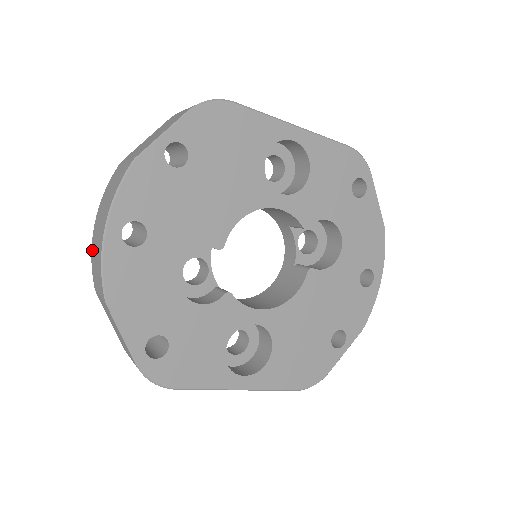
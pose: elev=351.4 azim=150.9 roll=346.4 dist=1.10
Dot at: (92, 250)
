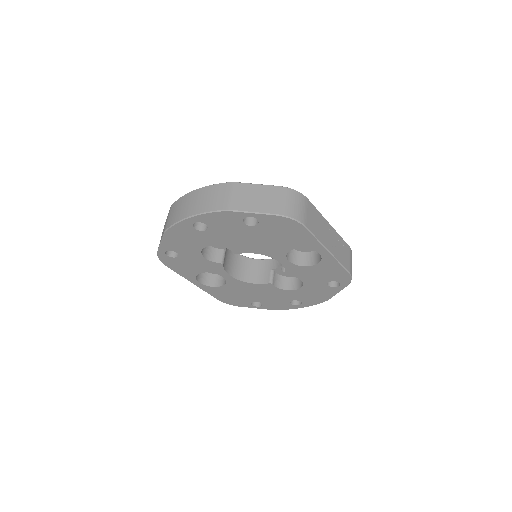
Dot at: (183, 198)
